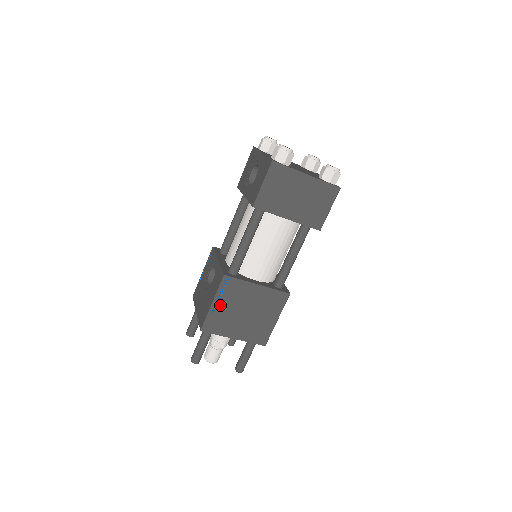
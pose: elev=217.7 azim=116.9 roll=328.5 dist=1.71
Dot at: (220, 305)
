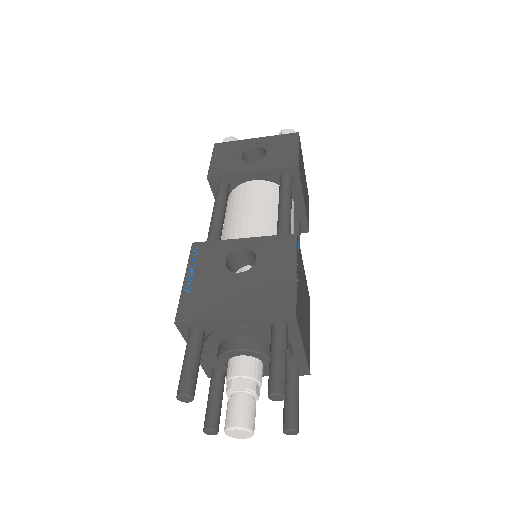
Dot at: (298, 279)
